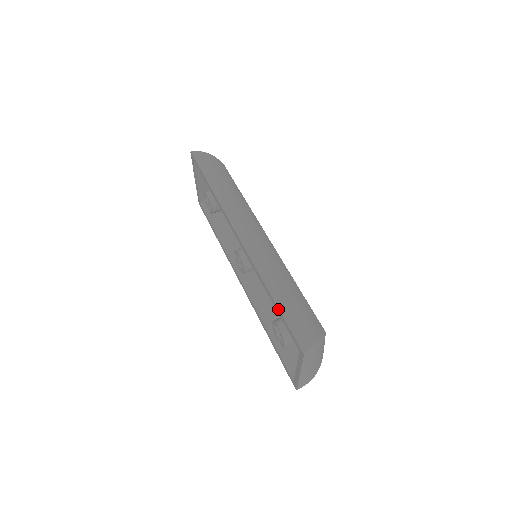
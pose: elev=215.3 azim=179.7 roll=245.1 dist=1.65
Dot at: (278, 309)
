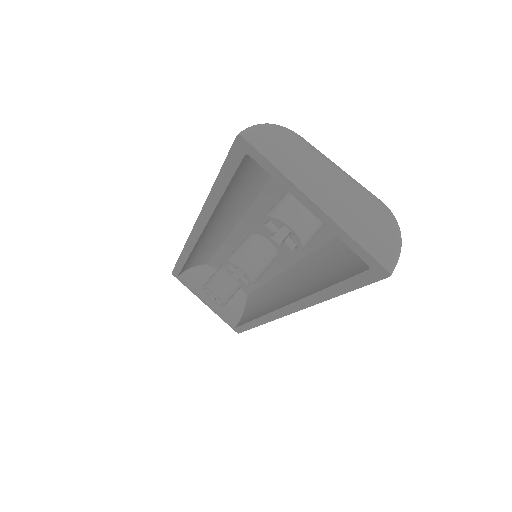
Dot at: (216, 180)
